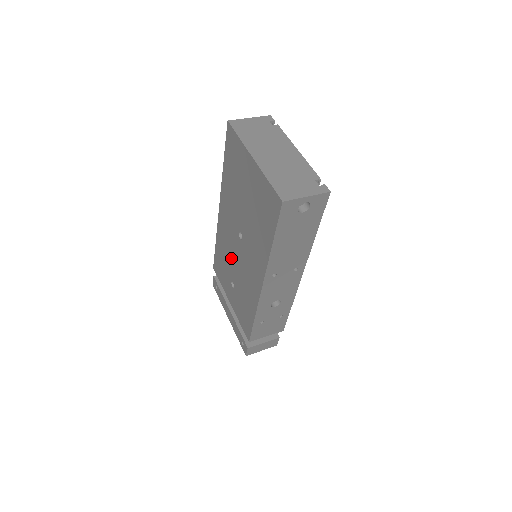
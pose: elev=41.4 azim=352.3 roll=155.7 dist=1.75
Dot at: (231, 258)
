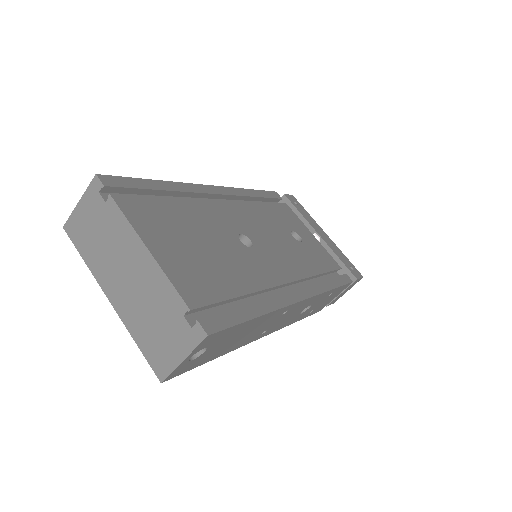
Dot at: occluded
